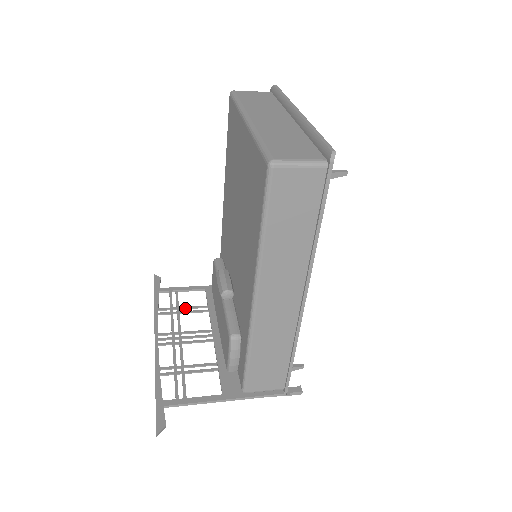
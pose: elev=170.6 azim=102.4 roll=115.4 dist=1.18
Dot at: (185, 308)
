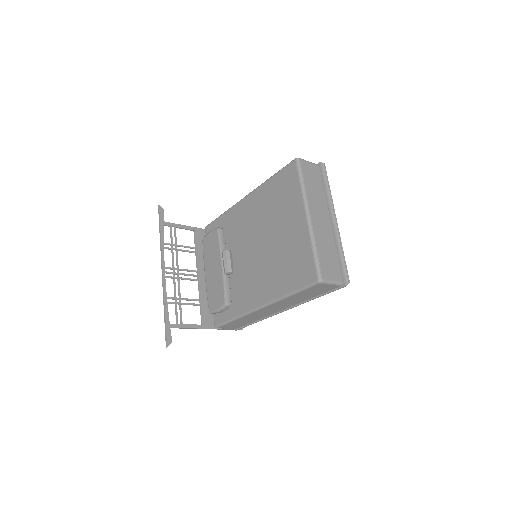
Dot at: (181, 246)
